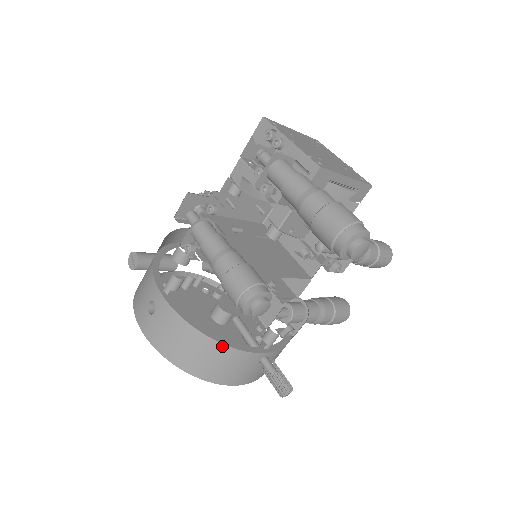
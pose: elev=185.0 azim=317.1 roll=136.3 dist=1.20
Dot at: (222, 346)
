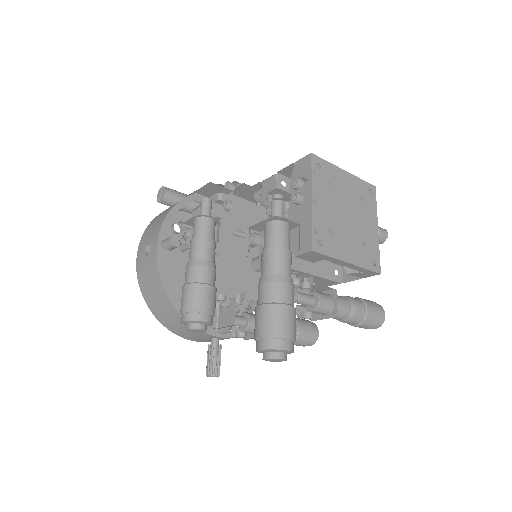
Dot at: (180, 316)
